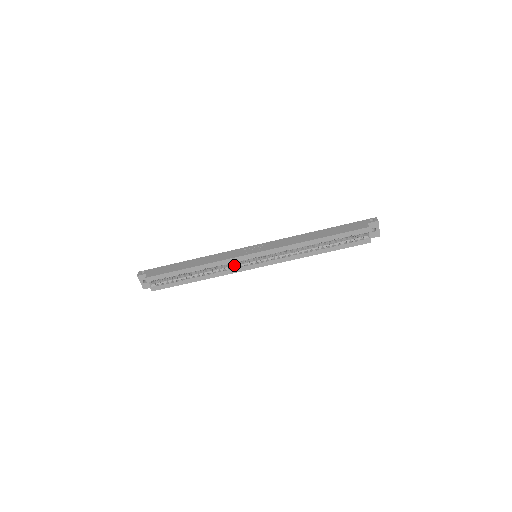
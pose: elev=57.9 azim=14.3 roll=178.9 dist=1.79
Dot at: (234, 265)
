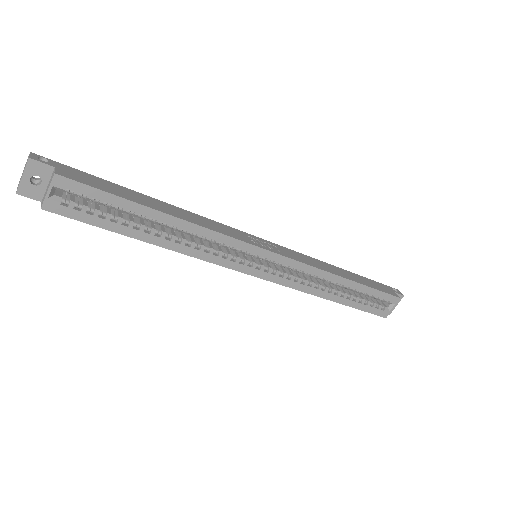
Dot at: (224, 251)
